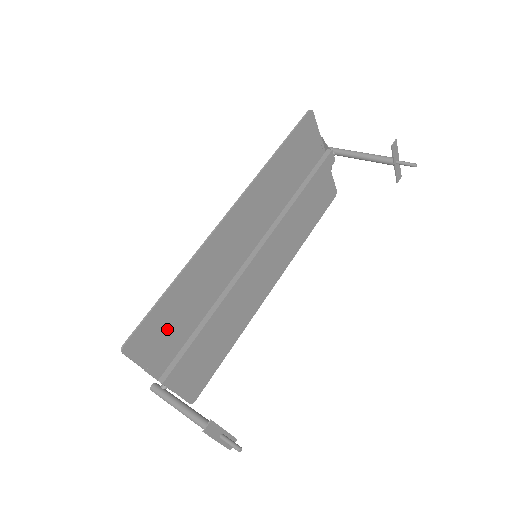
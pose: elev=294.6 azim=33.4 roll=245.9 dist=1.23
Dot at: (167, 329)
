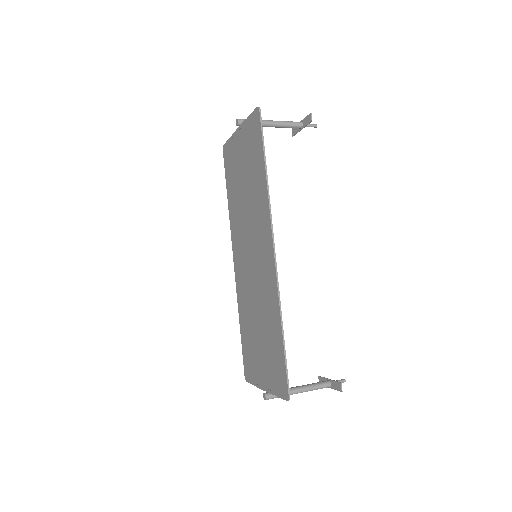
Dot at: (275, 360)
